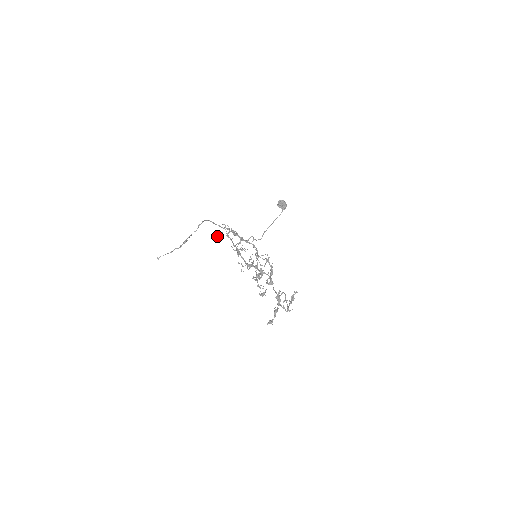
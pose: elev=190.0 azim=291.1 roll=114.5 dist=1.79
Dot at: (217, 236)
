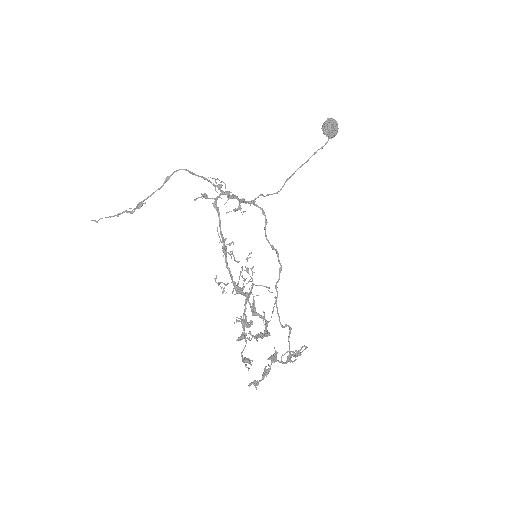
Dot at: occluded
